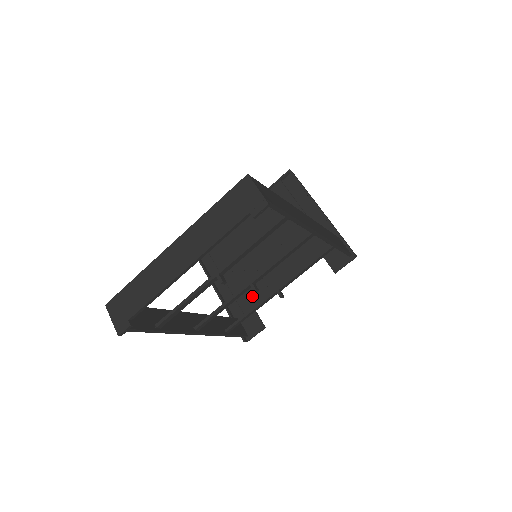
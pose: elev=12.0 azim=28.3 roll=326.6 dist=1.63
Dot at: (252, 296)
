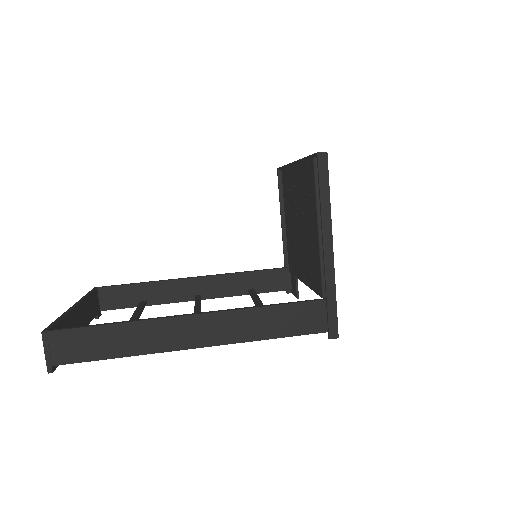
Dot at: (292, 263)
